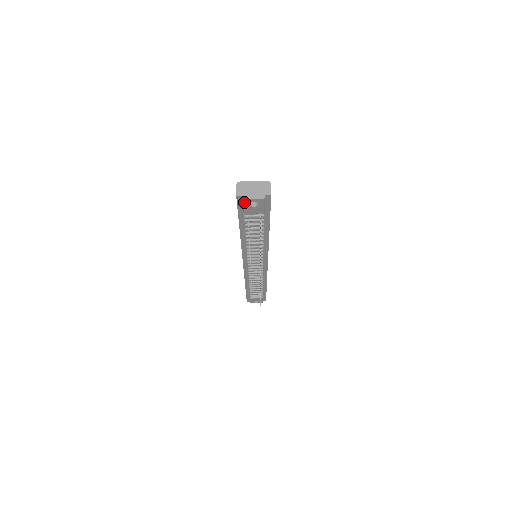
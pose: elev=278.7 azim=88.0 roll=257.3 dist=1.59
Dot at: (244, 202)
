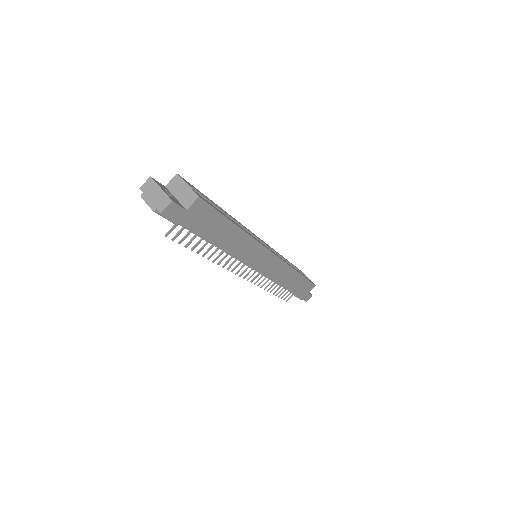
Dot at: occluded
